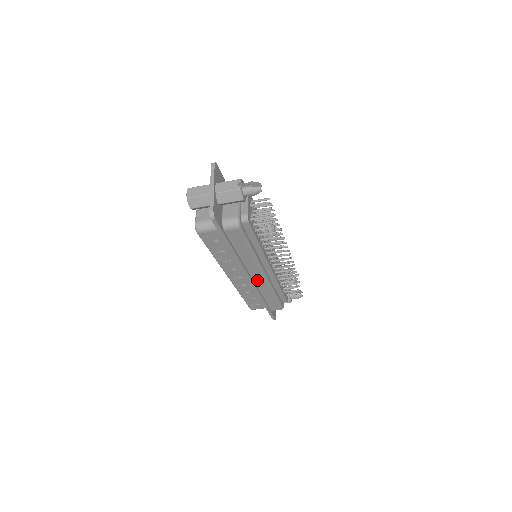
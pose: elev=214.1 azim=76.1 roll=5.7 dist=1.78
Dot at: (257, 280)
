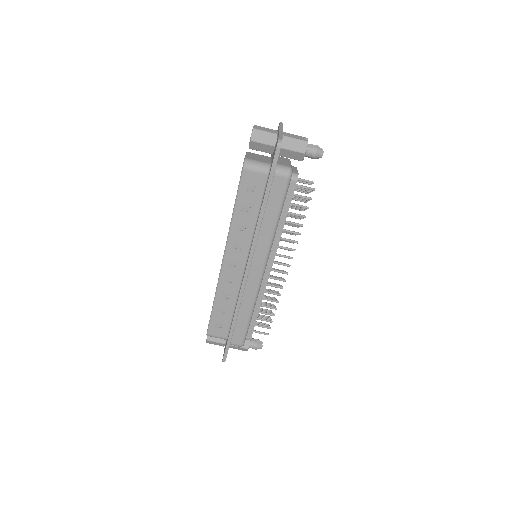
Dot at: (251, 276)
